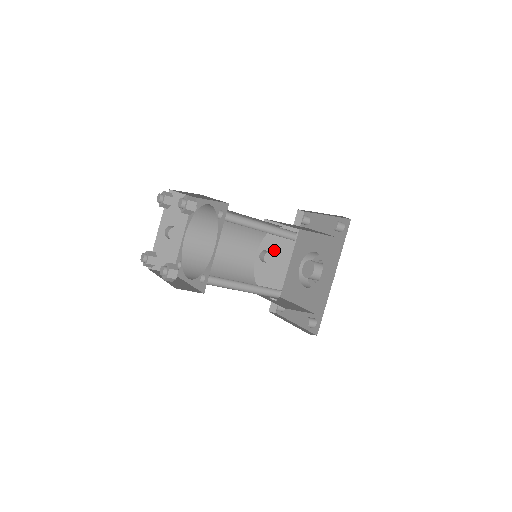
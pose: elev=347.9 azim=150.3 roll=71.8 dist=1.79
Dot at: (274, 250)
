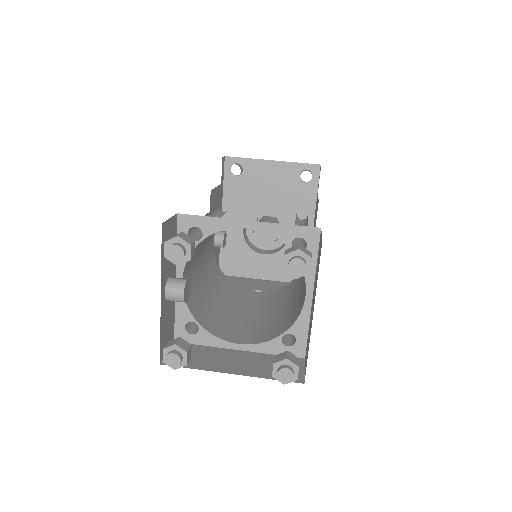
Dot at: occluded
